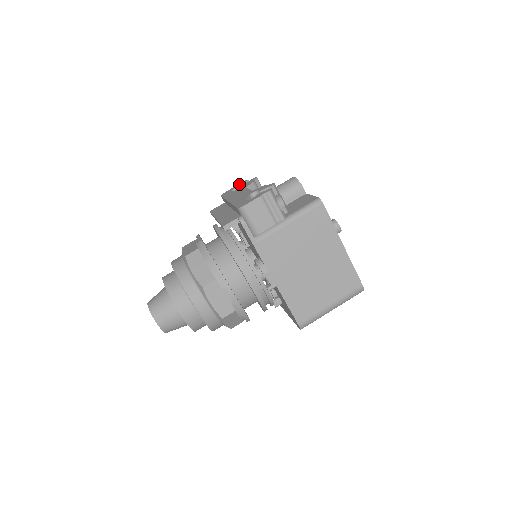
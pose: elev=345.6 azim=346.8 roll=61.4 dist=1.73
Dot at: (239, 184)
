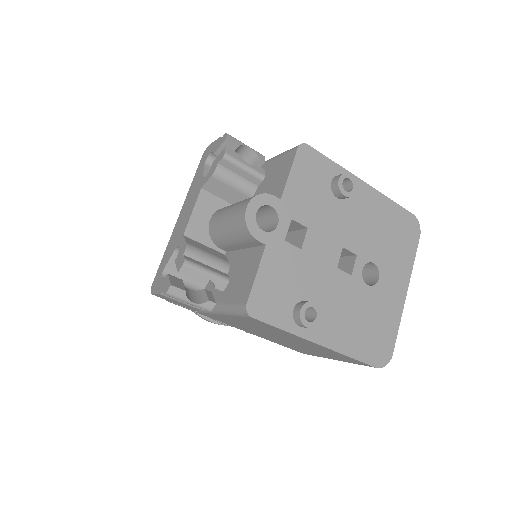
Dot at: (218, 140)
